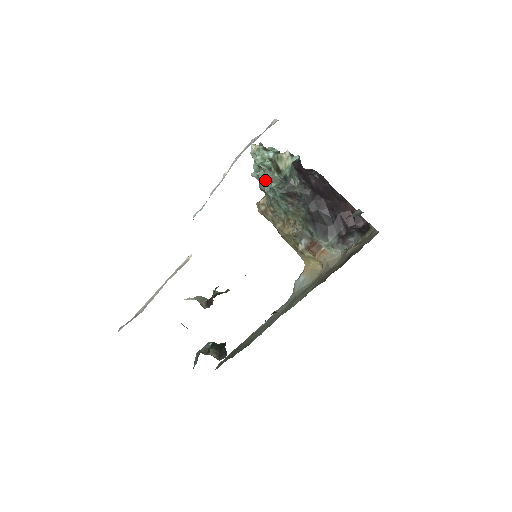
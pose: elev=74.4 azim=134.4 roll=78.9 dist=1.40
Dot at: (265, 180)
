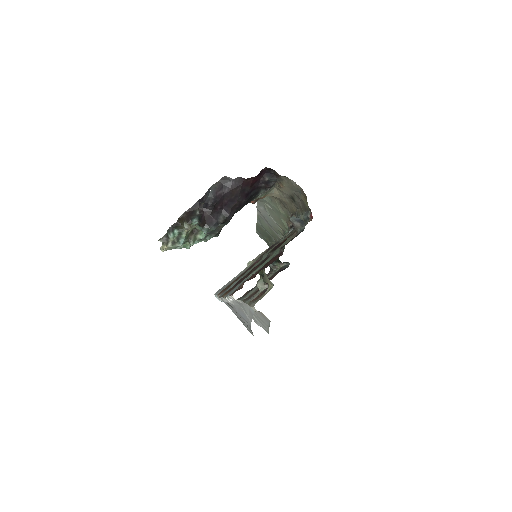
Dot at: (198, 242)
